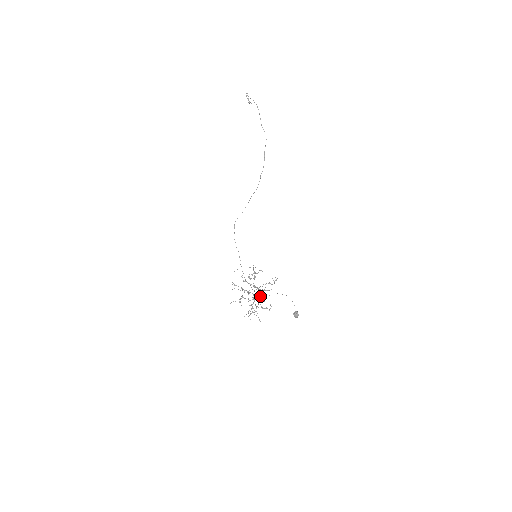
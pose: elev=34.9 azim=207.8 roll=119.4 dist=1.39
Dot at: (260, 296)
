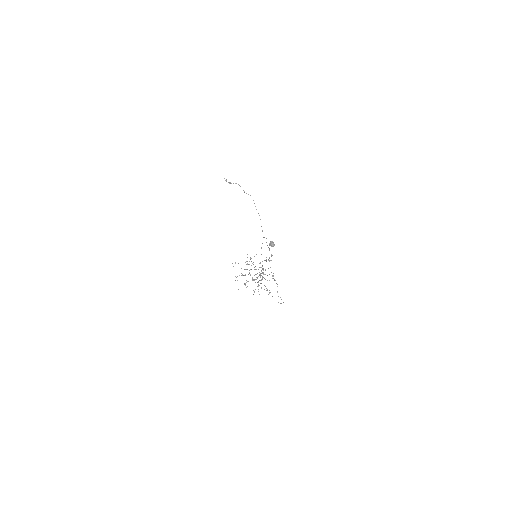
Dot at: (261, 273)
